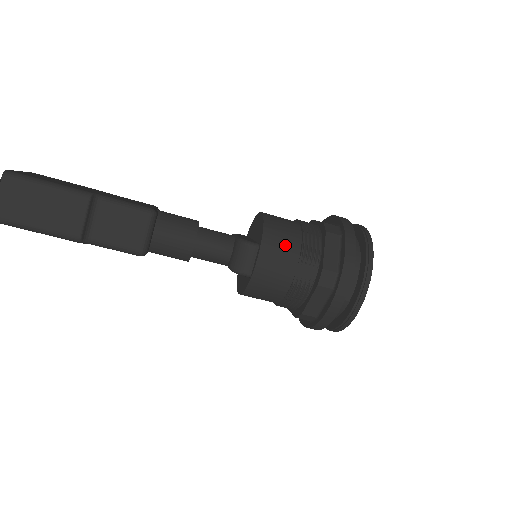
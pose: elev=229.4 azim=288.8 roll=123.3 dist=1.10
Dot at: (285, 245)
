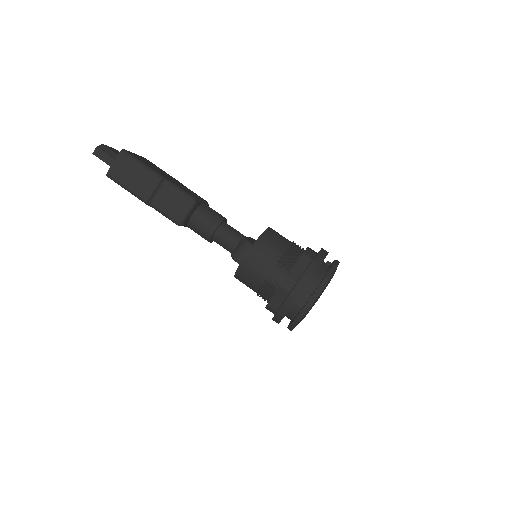
Dot at: (270, 251)
